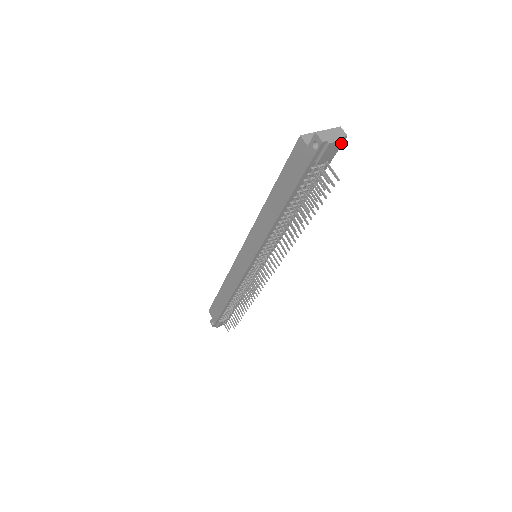
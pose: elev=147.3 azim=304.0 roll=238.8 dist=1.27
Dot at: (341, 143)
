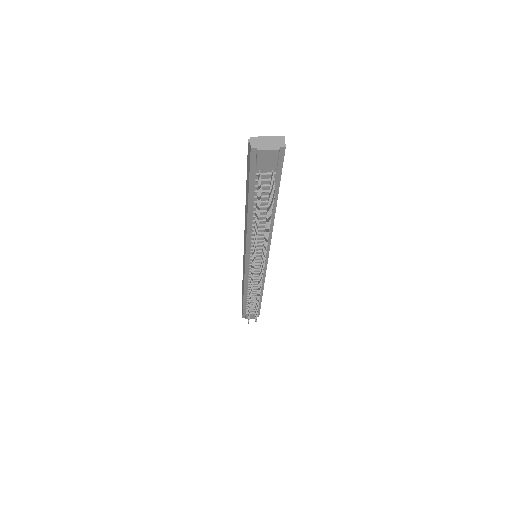
Dot at: (277, 153)
